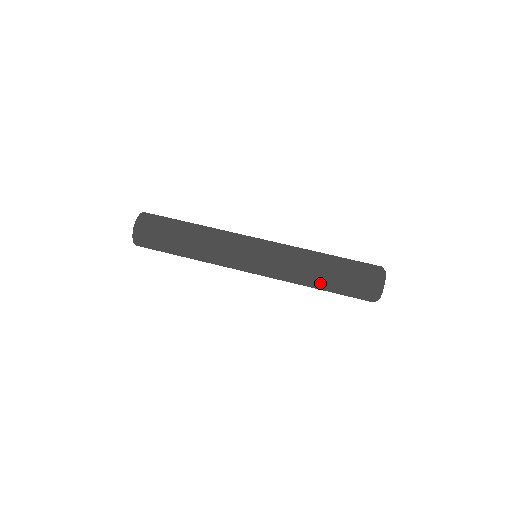
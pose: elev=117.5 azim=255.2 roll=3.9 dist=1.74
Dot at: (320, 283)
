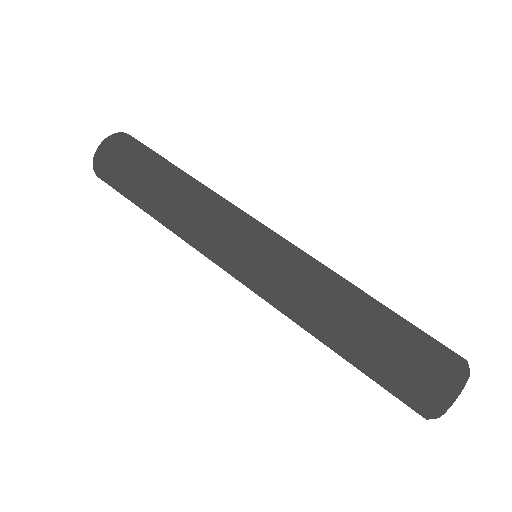
Dot at: (337, 343)
